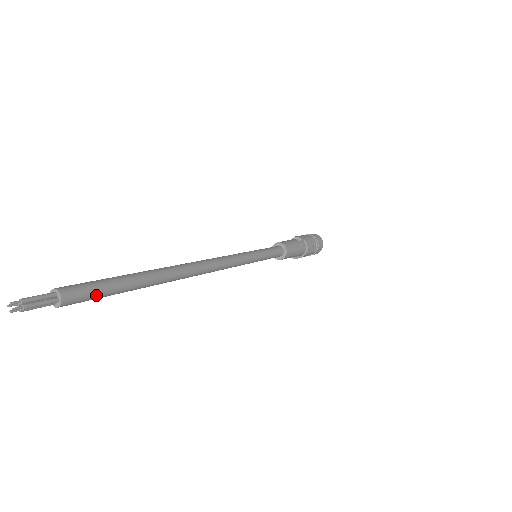
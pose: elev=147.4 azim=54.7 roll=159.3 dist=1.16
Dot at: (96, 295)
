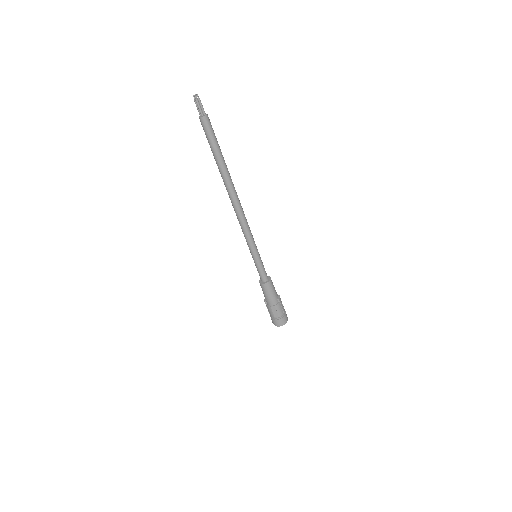
Dot at: (209, 136)
